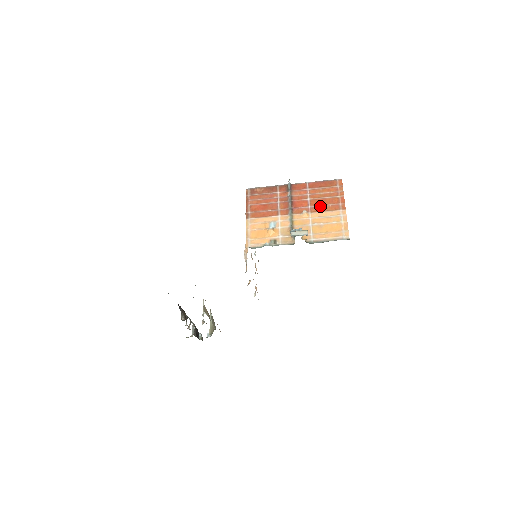
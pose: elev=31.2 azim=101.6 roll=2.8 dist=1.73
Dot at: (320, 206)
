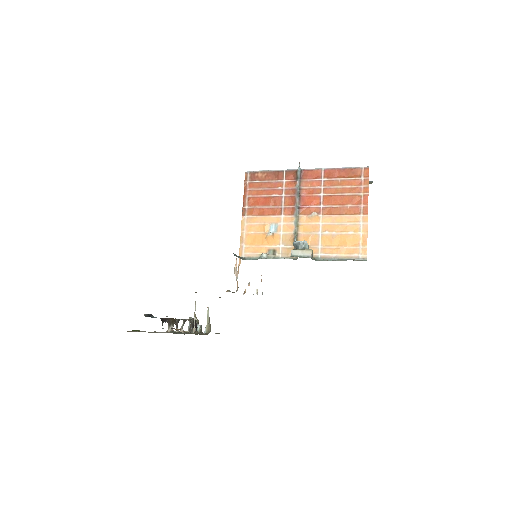
Dot at: (335, 207)
